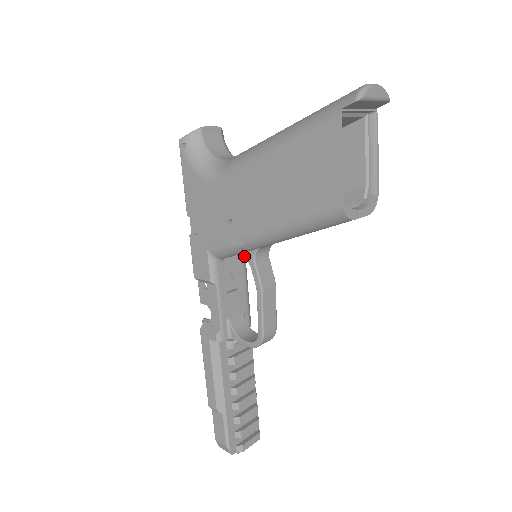
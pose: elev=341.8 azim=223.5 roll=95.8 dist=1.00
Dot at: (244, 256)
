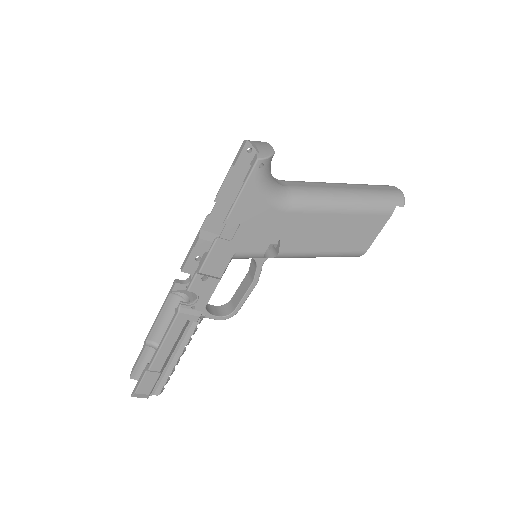
Dot at: (256, 259)
